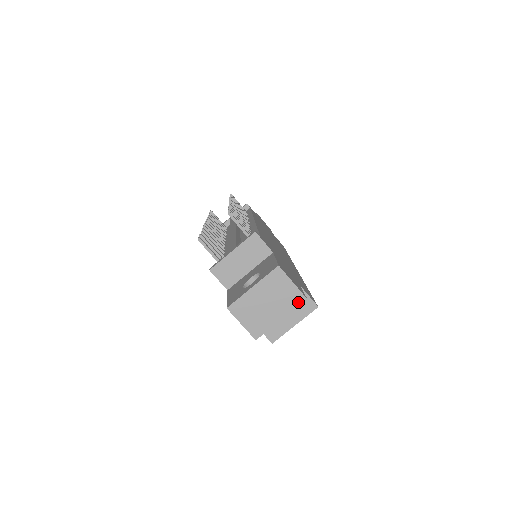
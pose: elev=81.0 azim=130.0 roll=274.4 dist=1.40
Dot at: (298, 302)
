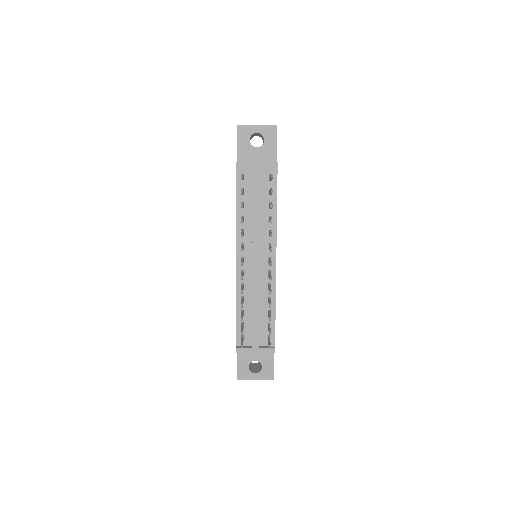
Dot at: occluded
